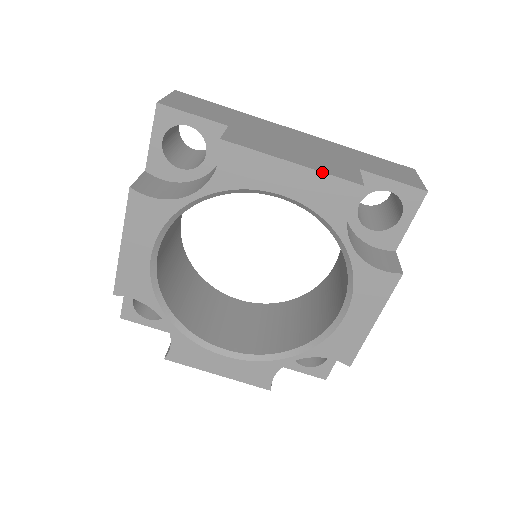
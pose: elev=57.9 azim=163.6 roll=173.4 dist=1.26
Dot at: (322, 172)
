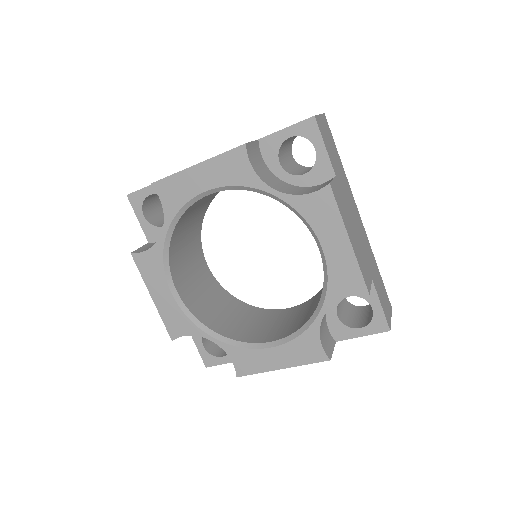
Dot at: (358, 263)
